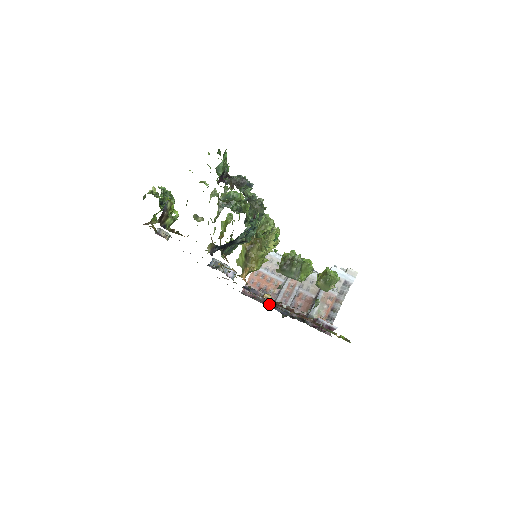
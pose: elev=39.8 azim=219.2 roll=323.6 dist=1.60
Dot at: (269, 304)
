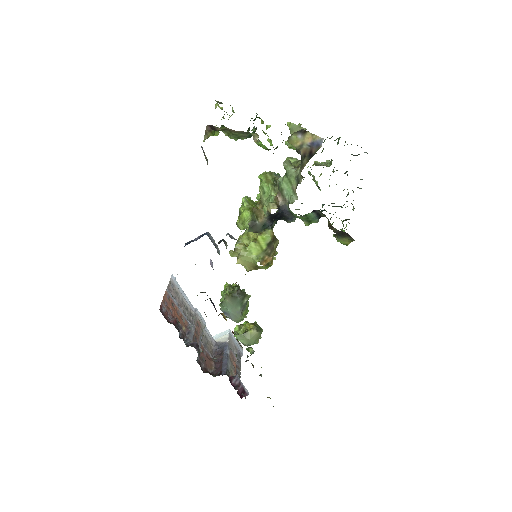
Dot at: occluded
